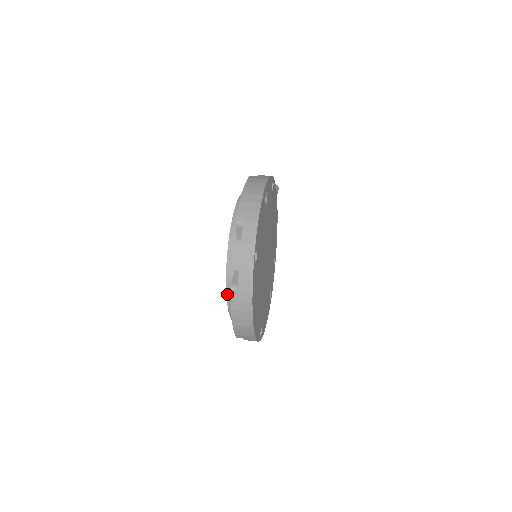
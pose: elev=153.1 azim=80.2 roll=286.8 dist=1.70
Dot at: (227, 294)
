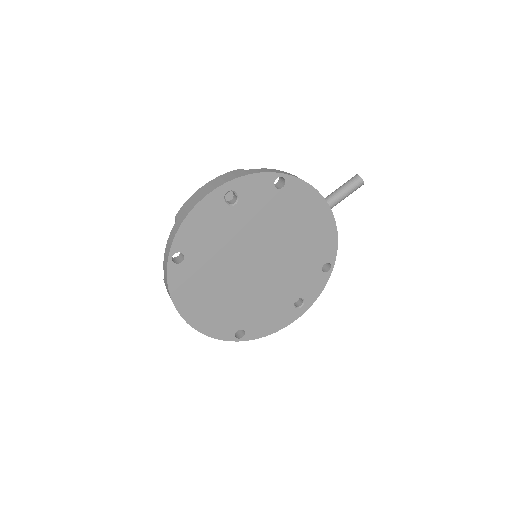
Dot at: occluded
